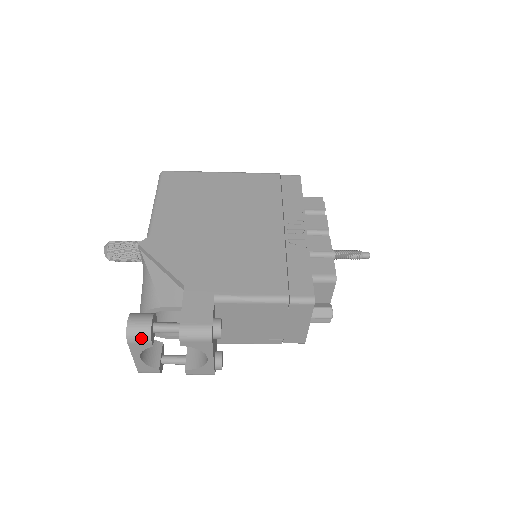
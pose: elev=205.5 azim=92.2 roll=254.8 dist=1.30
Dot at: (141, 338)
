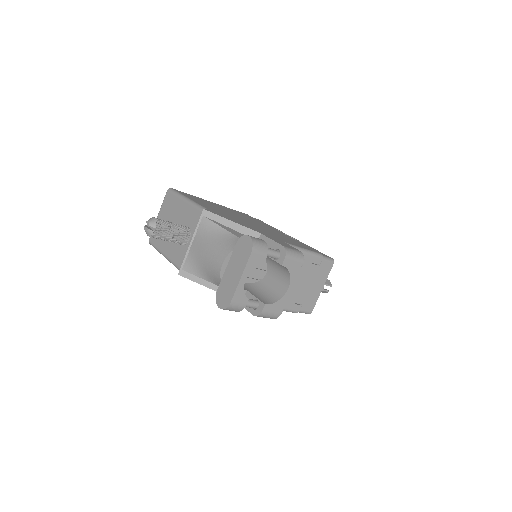
Dot at: (262, 249)
